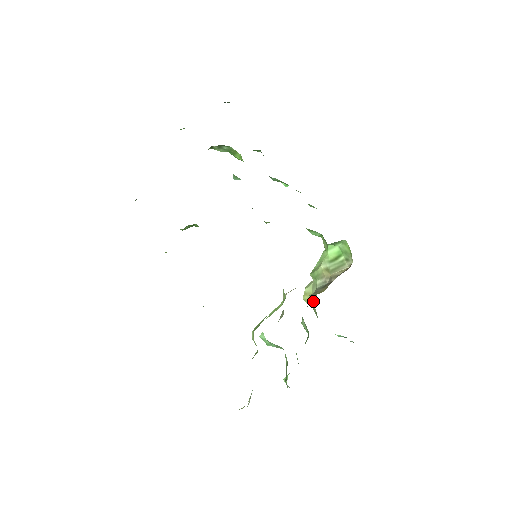
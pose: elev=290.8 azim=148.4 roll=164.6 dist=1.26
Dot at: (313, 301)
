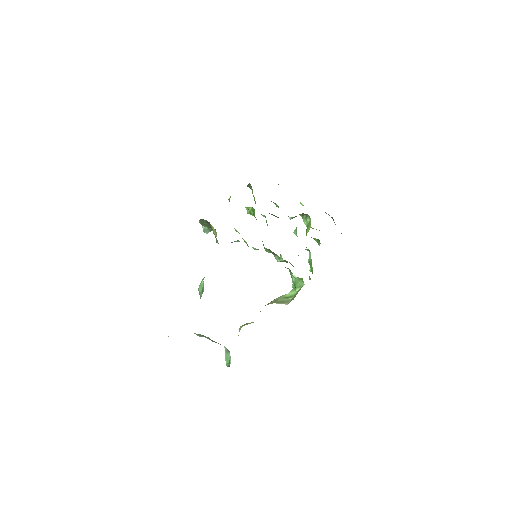
Dot at: occluded
